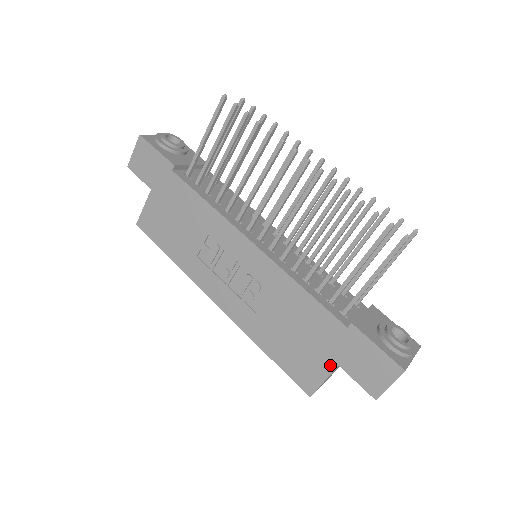
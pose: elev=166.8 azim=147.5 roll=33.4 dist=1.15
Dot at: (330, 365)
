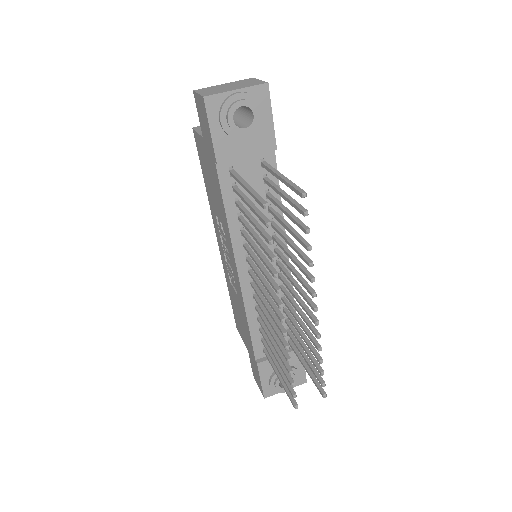
Dot at: (246, 345)
